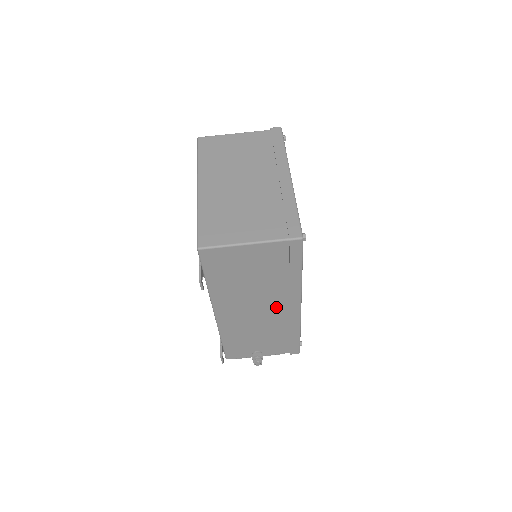
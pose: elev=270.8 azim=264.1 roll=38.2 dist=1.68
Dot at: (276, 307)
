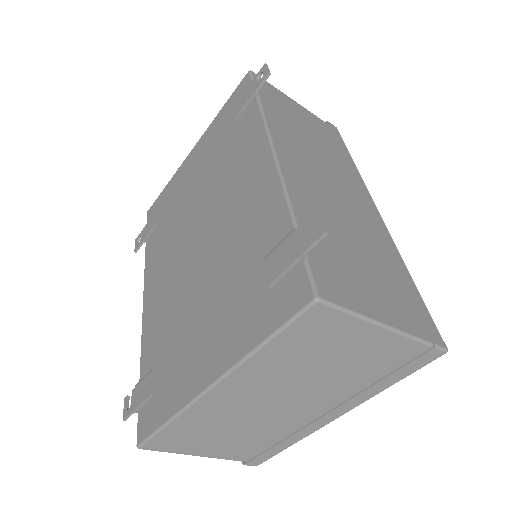
Dot at: occluded
